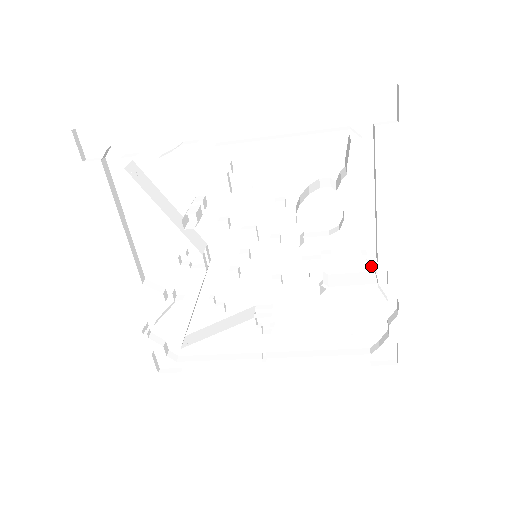
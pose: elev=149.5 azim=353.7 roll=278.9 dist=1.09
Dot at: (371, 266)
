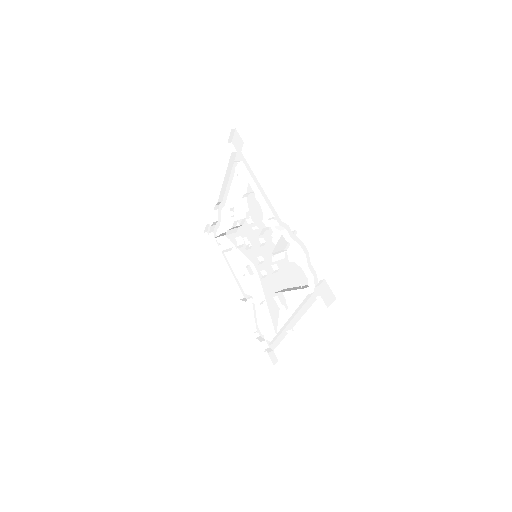
Dot at: (279, 228)
